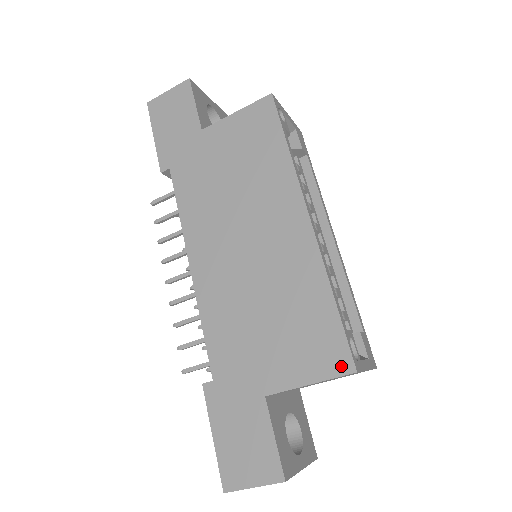
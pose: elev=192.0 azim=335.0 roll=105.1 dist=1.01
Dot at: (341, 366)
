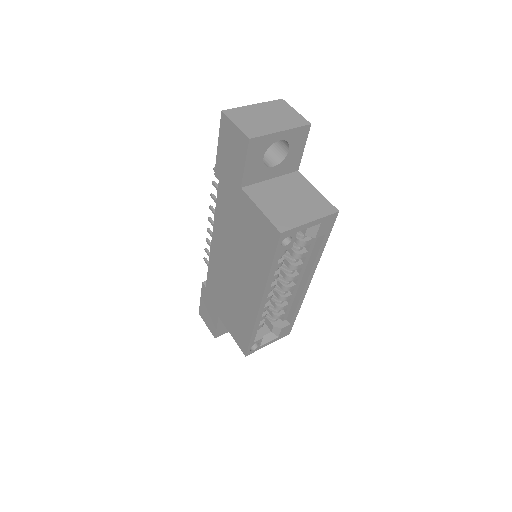
Dot at: (242, 348)
